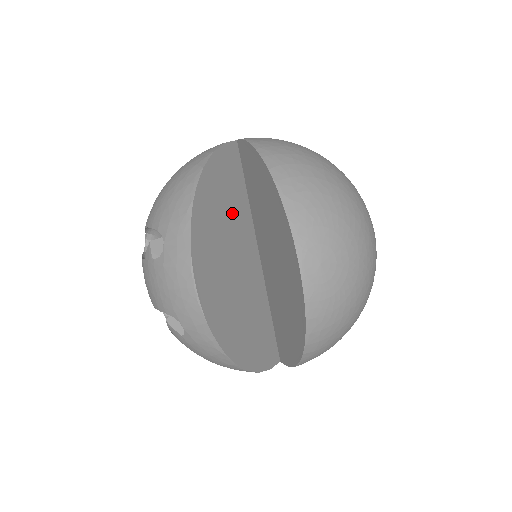
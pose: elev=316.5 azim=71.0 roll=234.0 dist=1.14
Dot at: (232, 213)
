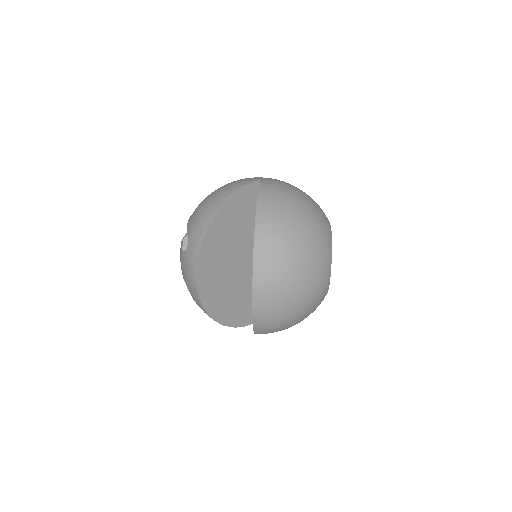
Dot at: (240, 231)
